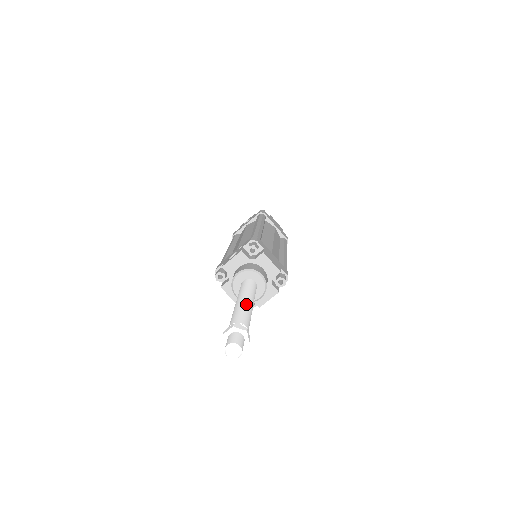
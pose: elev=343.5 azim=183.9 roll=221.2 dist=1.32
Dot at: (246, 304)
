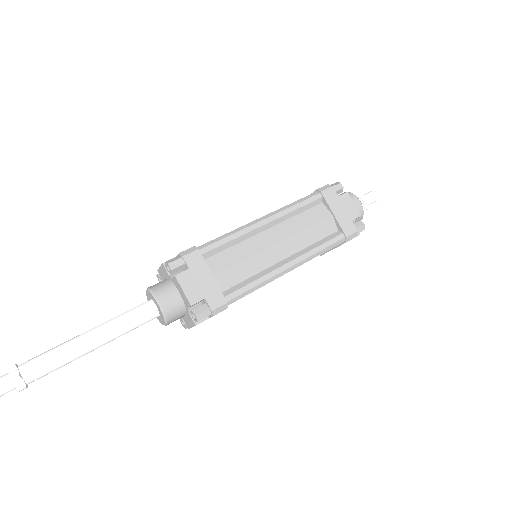
Dot at: (79, 340)
